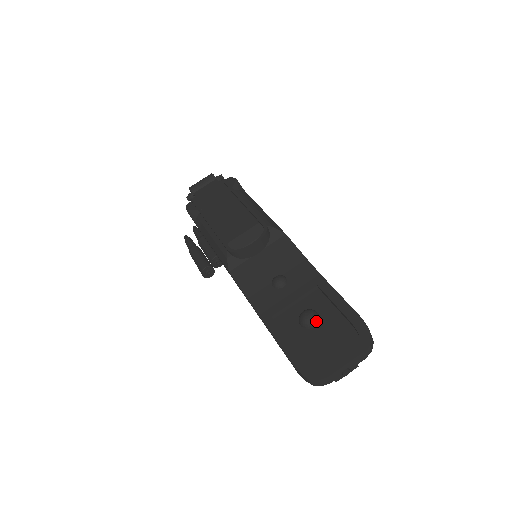
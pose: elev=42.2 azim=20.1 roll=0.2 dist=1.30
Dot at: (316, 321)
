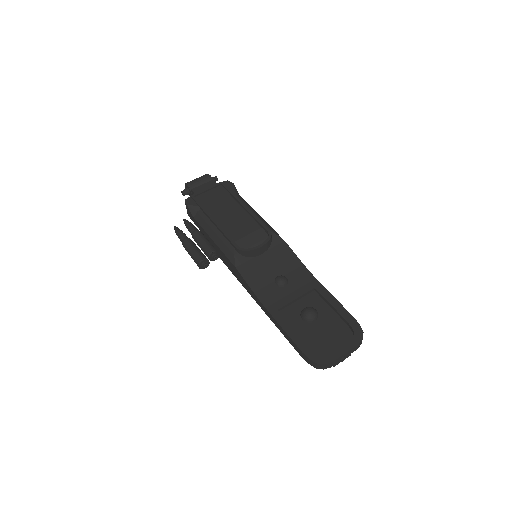
Dot at: (316, 317)
